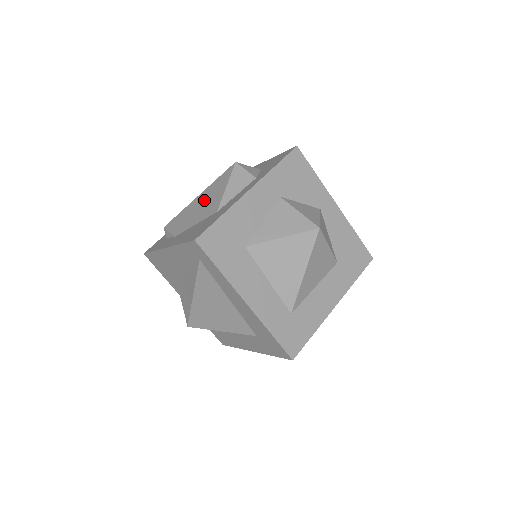
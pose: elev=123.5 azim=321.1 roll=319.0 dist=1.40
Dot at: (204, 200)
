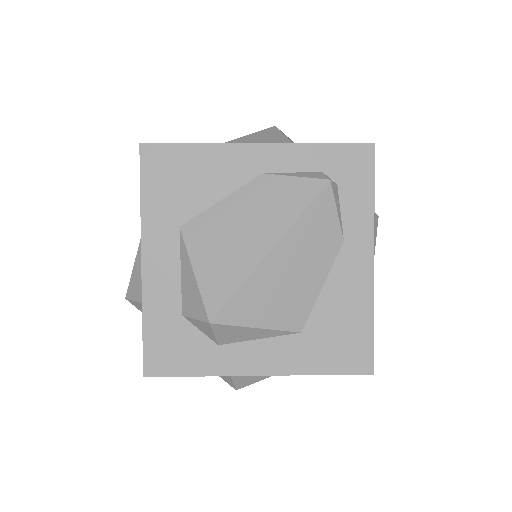
Dot at: occluded
